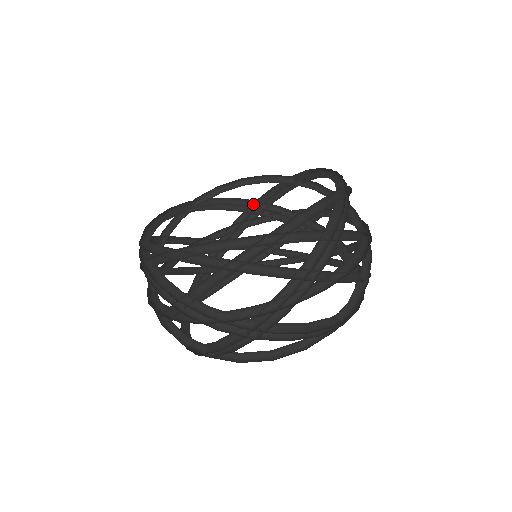
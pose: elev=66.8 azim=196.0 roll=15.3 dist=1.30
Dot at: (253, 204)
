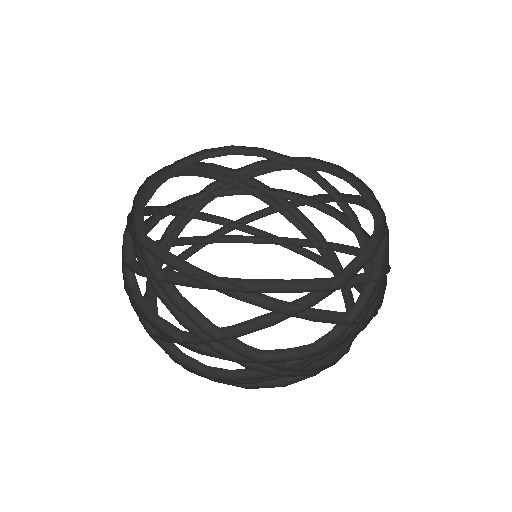
Dot at: (230, 172)
